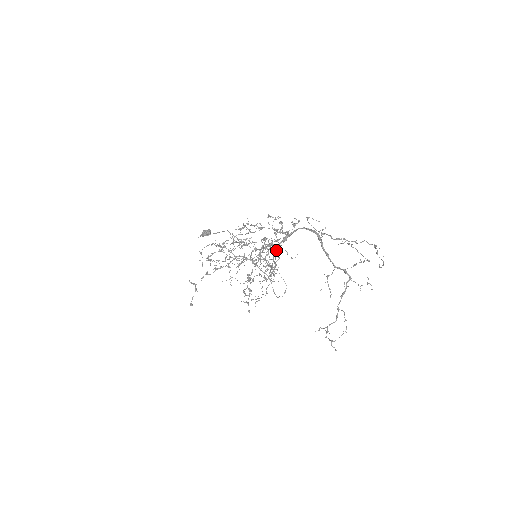
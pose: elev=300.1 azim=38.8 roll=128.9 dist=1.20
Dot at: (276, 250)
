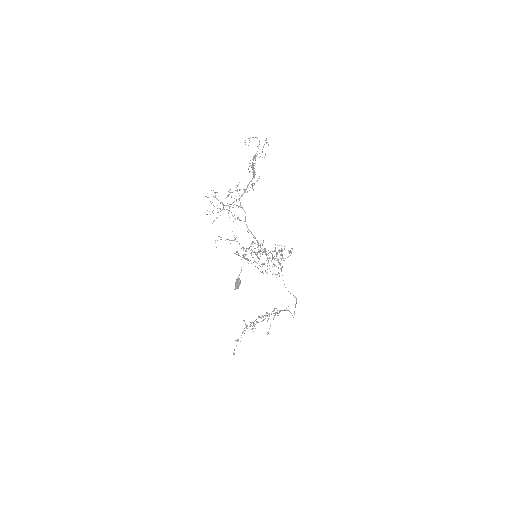
Dot at: occluded
